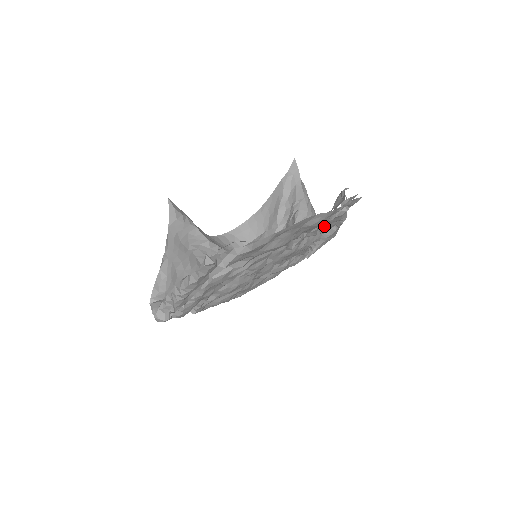
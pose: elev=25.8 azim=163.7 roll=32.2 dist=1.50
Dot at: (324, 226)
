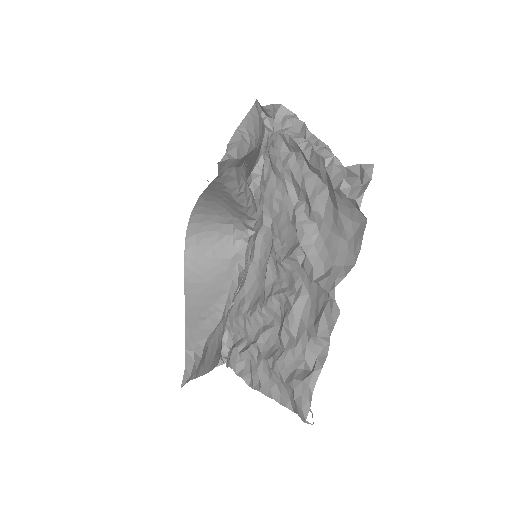
Dot at: (306, 173)
